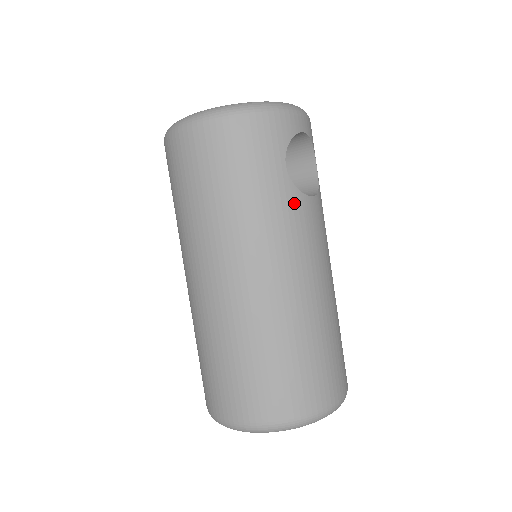
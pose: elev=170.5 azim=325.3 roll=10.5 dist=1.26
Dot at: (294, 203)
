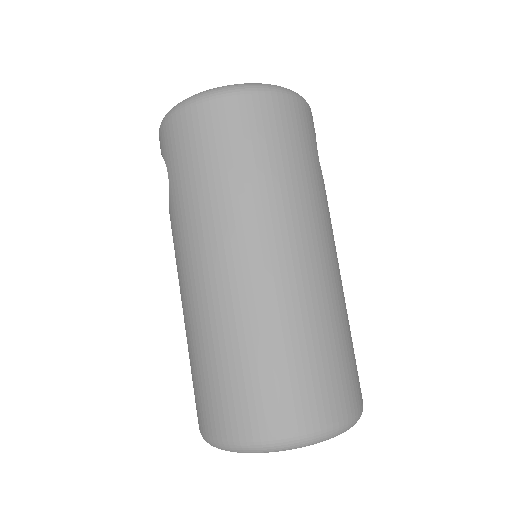
Dot at: (325, 192)
